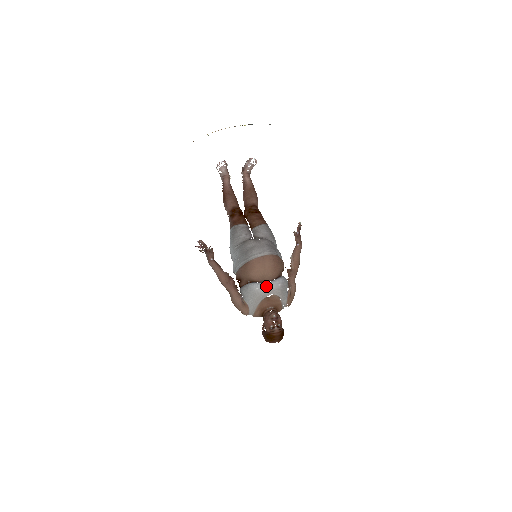
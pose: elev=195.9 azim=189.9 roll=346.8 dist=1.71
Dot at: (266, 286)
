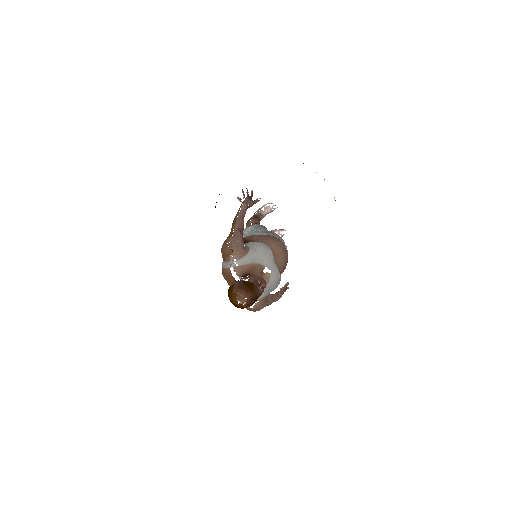
Dot at: occluded
